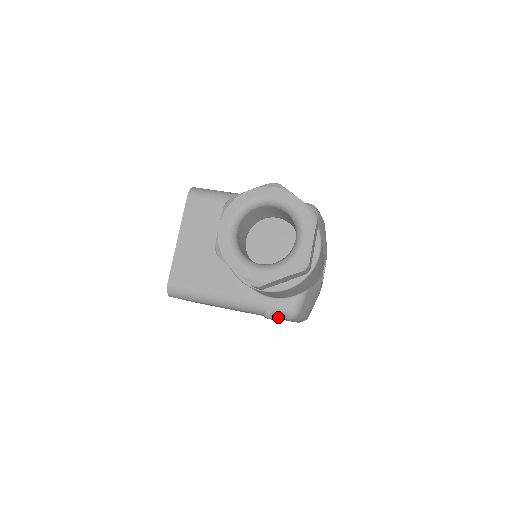
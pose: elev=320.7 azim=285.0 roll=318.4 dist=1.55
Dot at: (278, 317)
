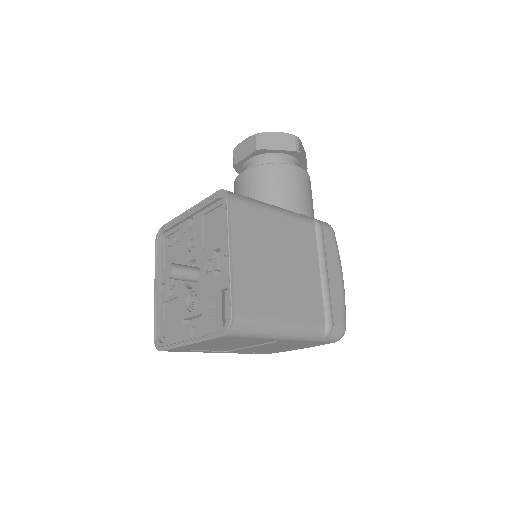
Dot at: (324, 226)
